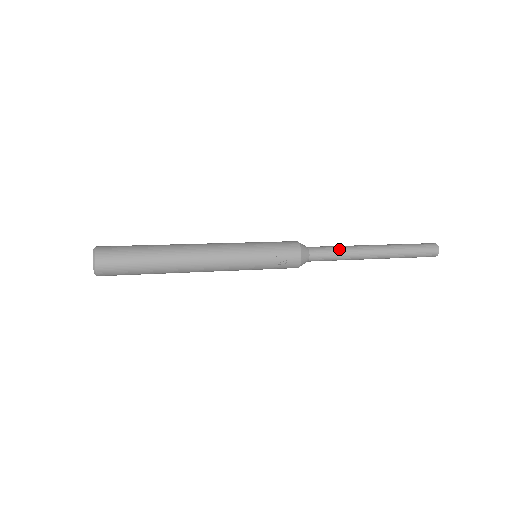
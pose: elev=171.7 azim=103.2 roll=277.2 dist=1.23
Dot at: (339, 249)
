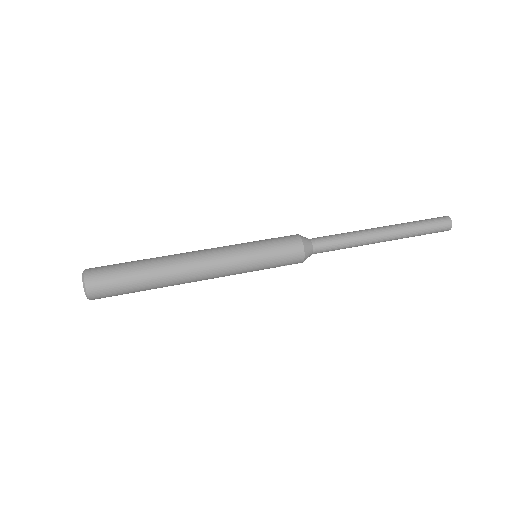
Dot at: (345, 245)
